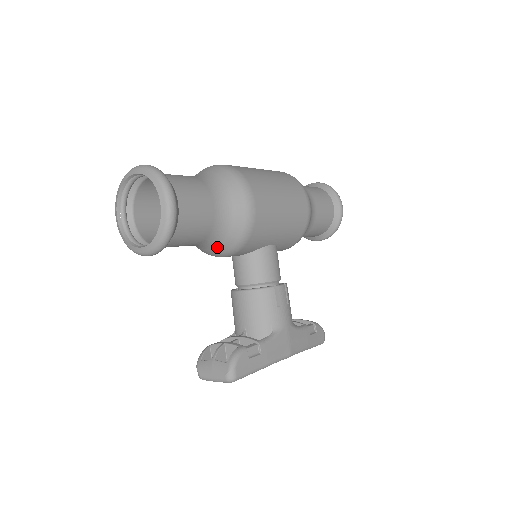
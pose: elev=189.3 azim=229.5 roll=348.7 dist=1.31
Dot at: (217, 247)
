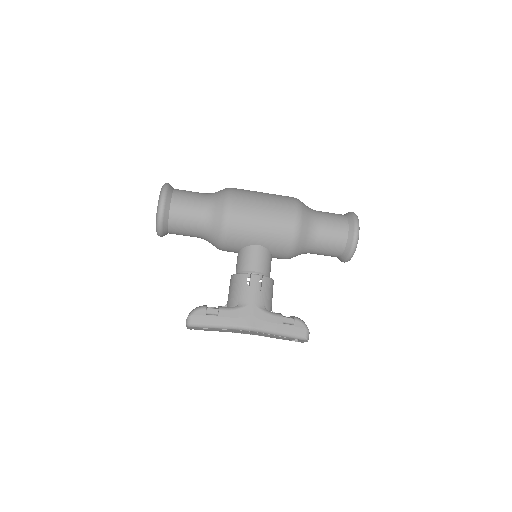
Dot at: (211, 239)
